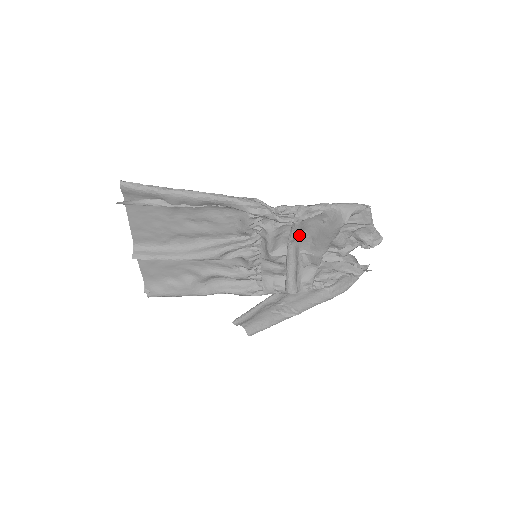
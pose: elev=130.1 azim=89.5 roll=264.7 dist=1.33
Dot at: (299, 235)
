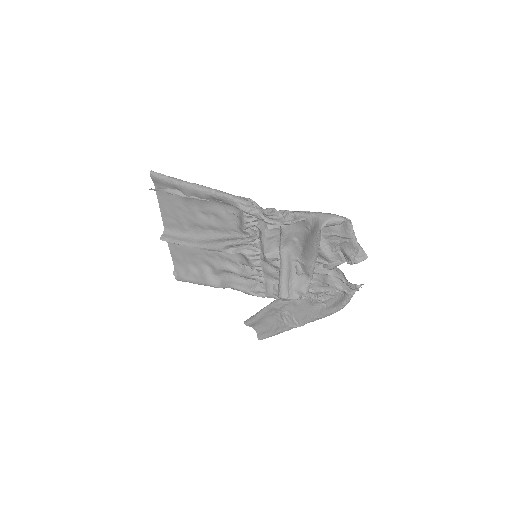
Dot at: (290, 241)
